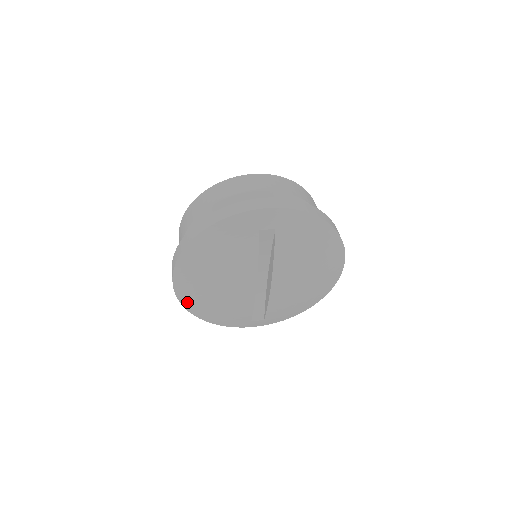
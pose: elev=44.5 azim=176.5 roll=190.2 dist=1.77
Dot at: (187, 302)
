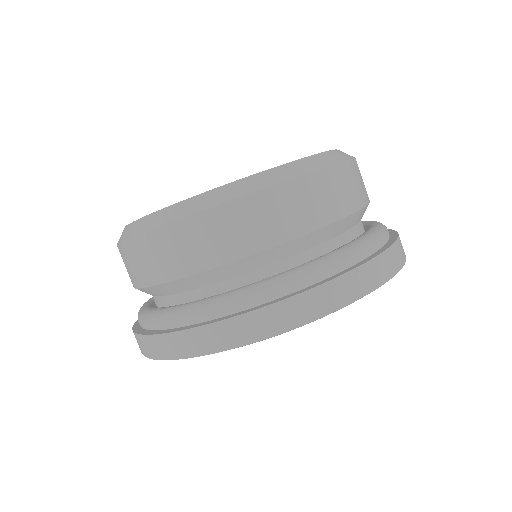
Dot at: occluded
